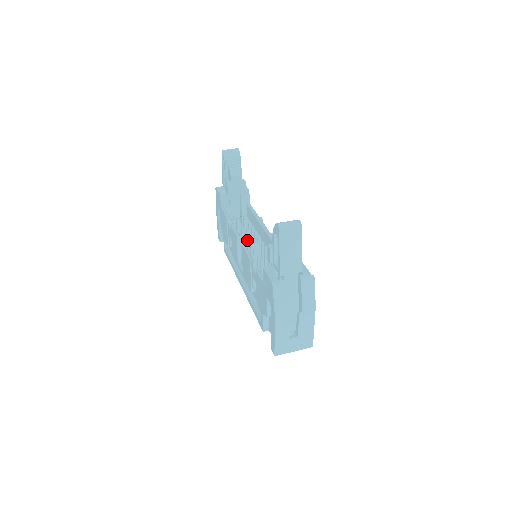
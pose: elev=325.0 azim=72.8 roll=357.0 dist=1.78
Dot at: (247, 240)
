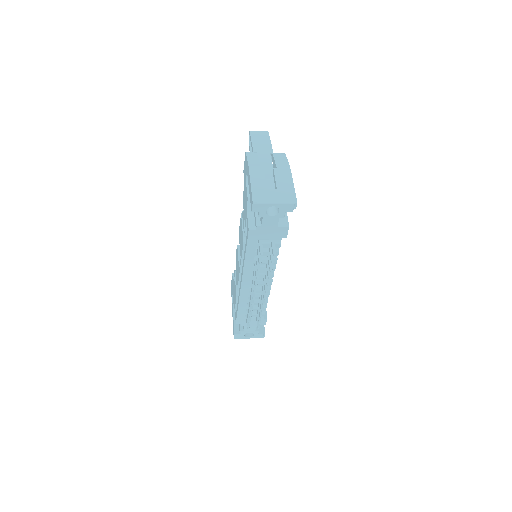
Dot at: occluded
